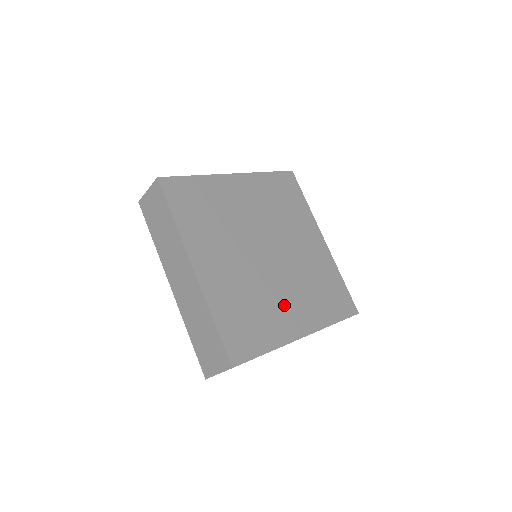
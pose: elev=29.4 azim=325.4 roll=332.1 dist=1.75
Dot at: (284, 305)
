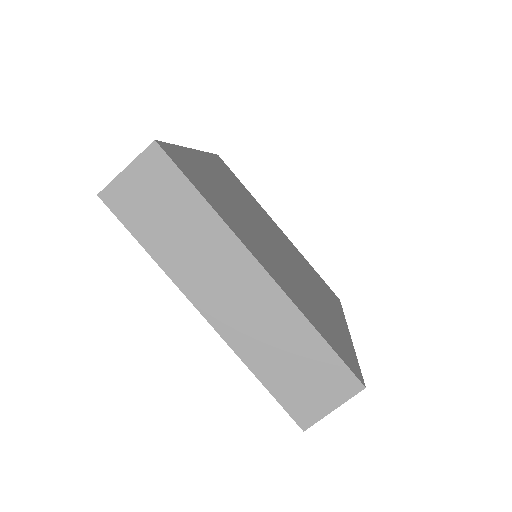
Dot at: (259, 246)
